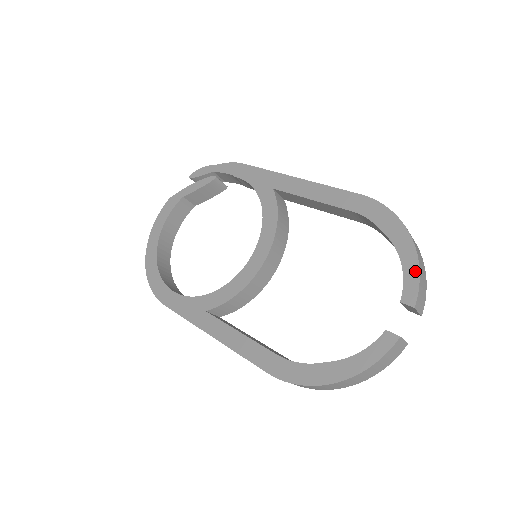
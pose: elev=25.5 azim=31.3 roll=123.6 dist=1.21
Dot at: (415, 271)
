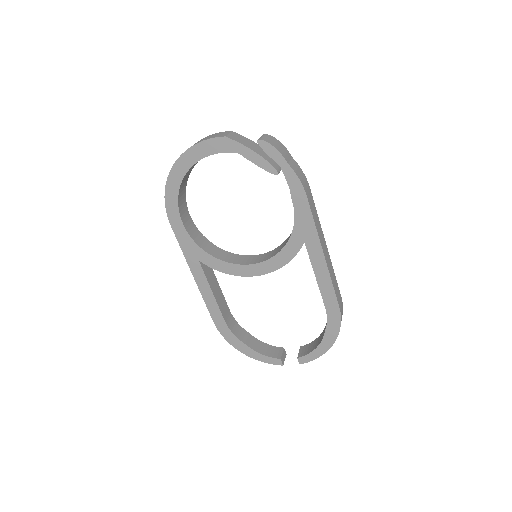
Dot at: (316, 357)
